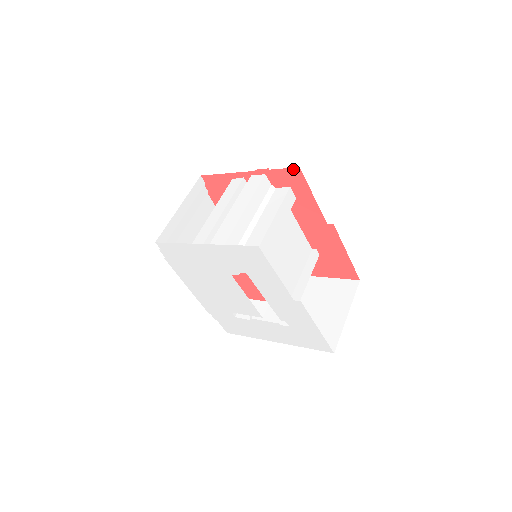
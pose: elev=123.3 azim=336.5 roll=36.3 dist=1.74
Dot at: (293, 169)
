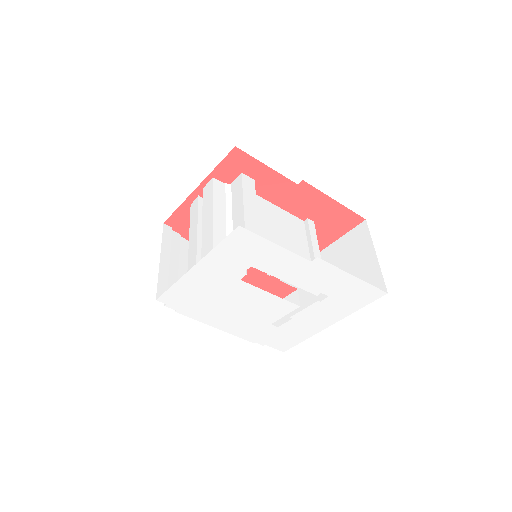
Dot at: (231, 153)
